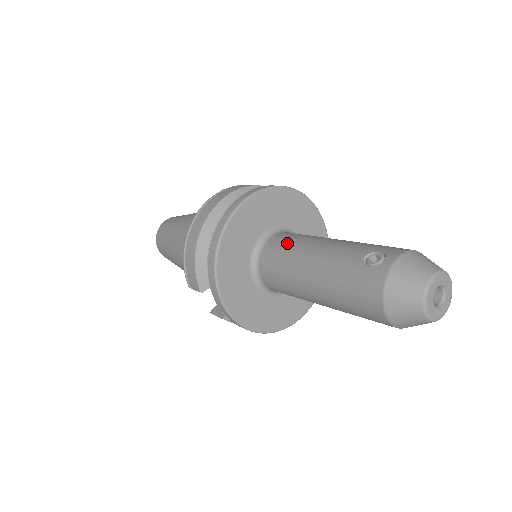
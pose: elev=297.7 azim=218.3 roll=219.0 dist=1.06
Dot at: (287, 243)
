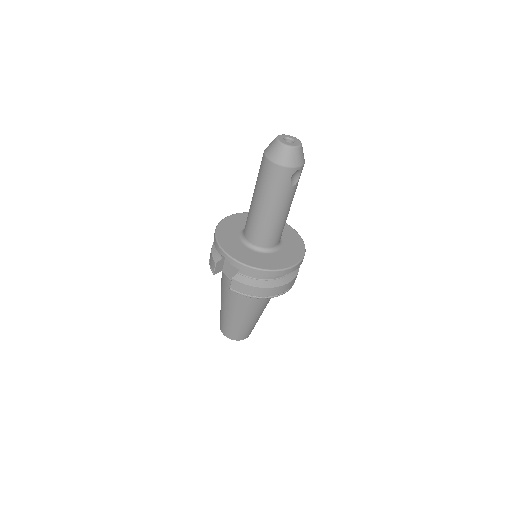
Dot at: occluded
